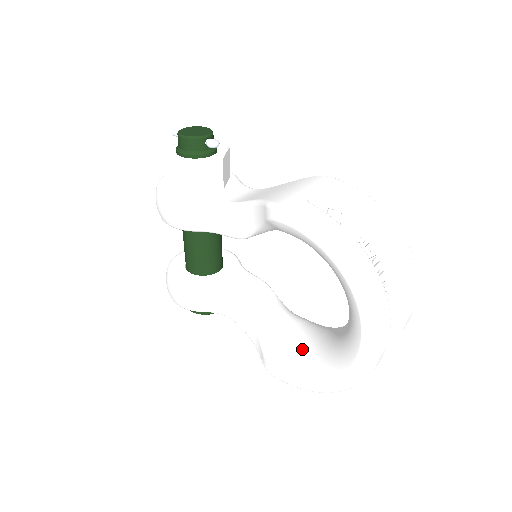
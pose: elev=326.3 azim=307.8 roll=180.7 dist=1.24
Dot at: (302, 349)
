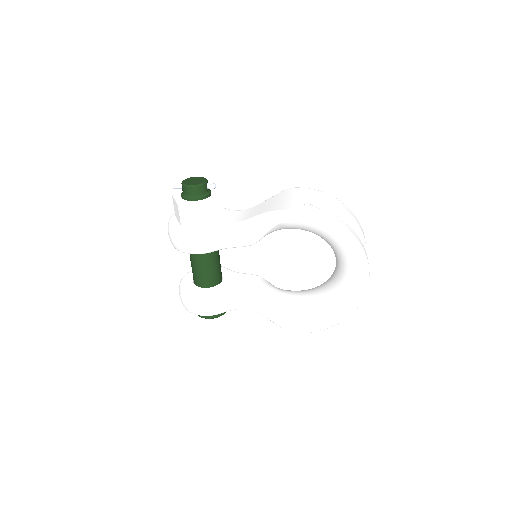
Dot at: (308, 306)
